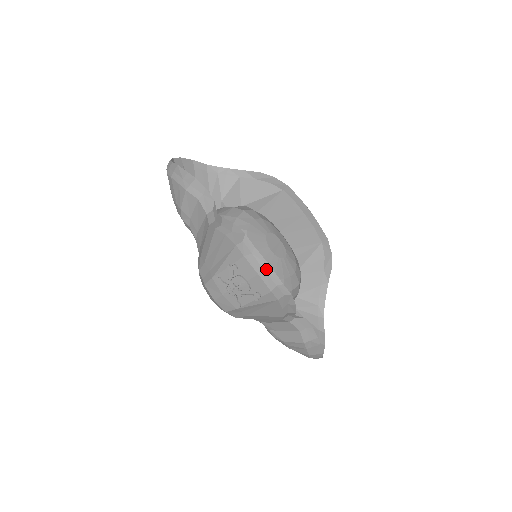
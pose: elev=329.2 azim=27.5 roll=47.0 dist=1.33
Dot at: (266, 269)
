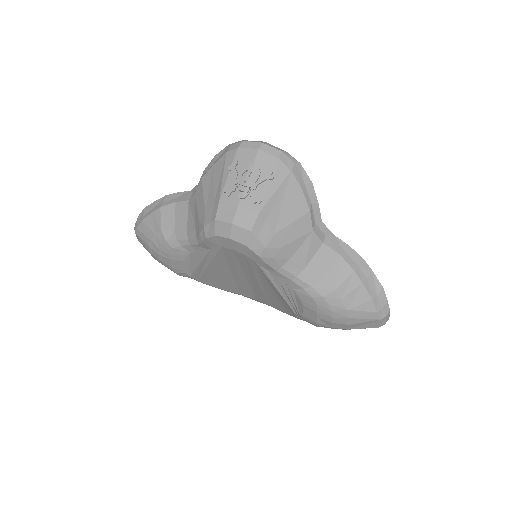
Dot at: (263, 143)
